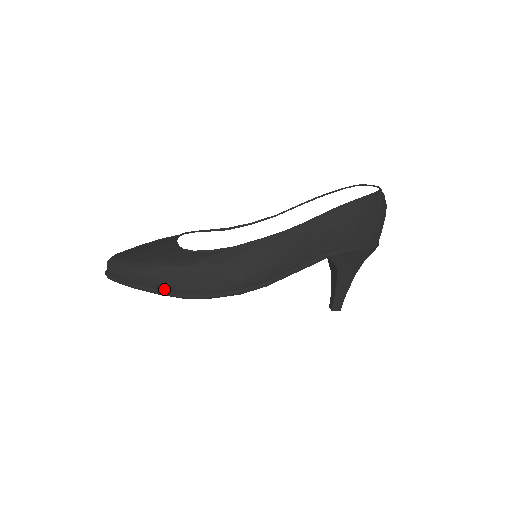
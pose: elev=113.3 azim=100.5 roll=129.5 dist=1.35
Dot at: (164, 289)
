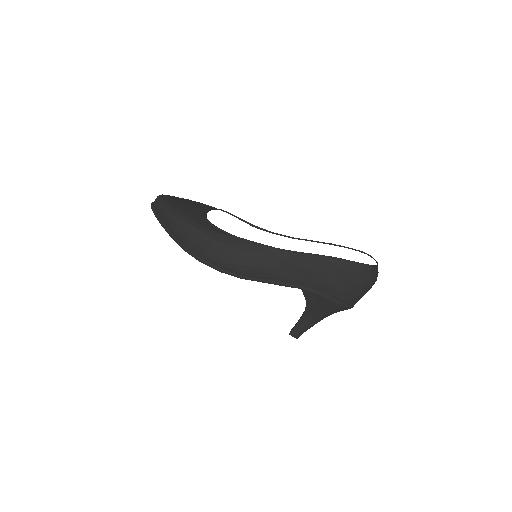
Dot at: (176, 236)
